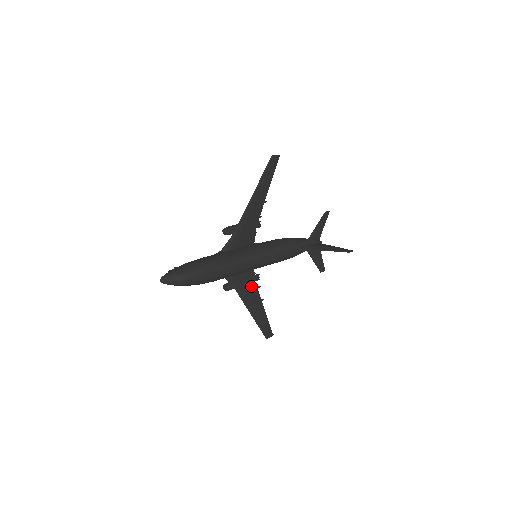
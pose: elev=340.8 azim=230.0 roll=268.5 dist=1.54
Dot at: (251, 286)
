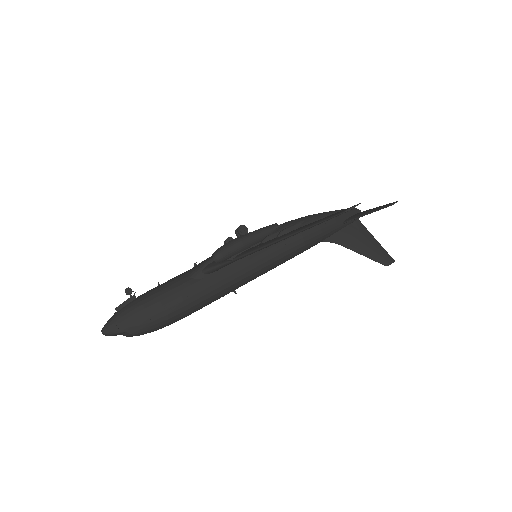
Dot at: occluded
